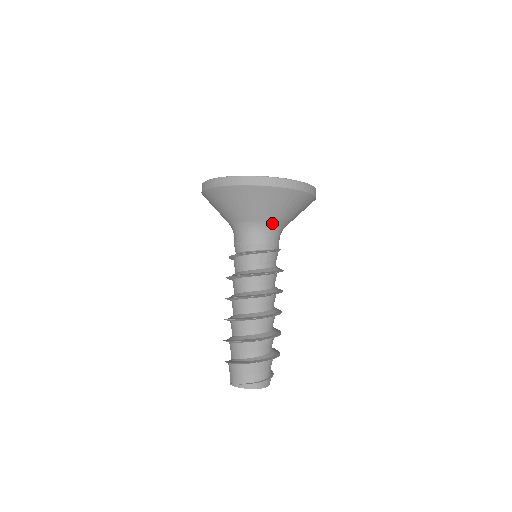
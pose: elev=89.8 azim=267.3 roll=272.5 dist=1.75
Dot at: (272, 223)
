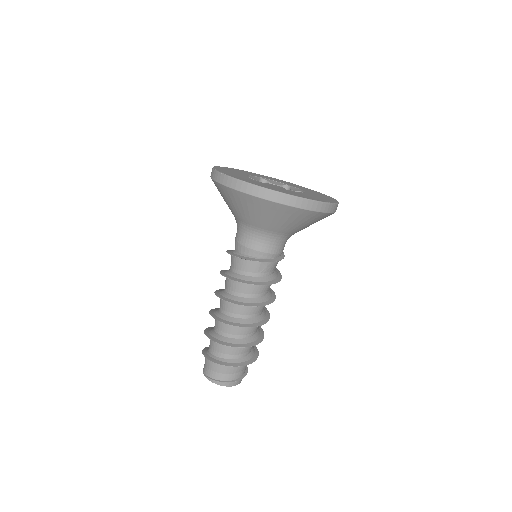
Dot at: (281, 234)
